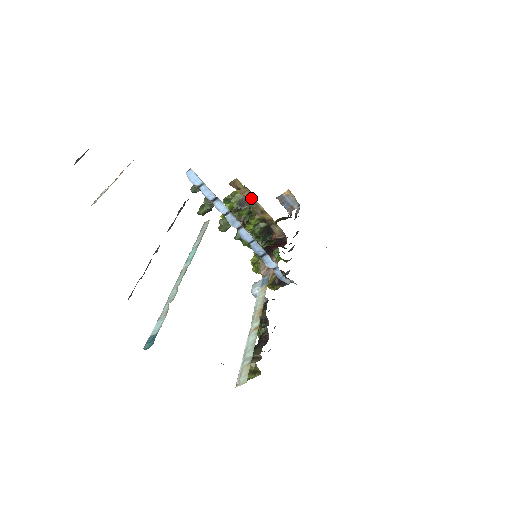
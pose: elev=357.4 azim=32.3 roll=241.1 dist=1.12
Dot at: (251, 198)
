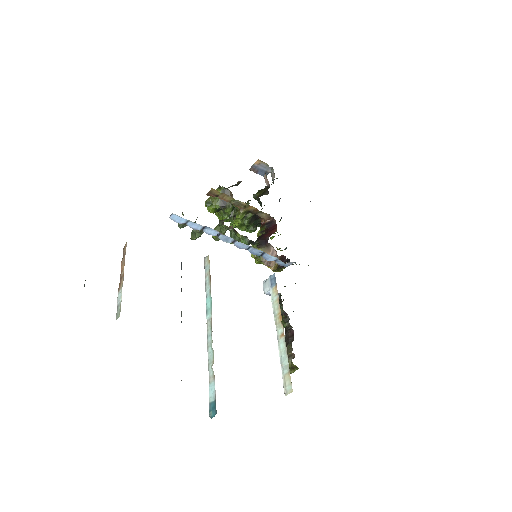
Dot at: (231, 199)
